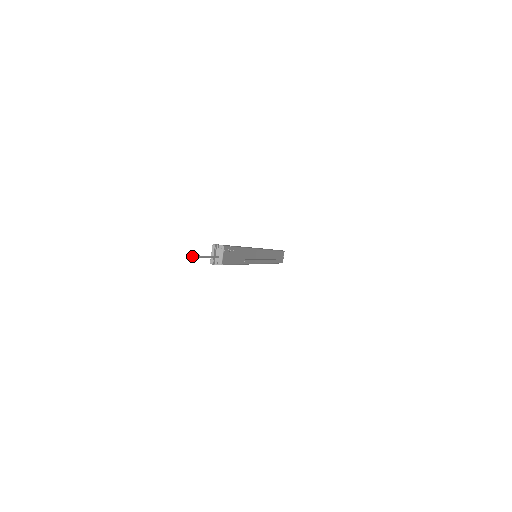
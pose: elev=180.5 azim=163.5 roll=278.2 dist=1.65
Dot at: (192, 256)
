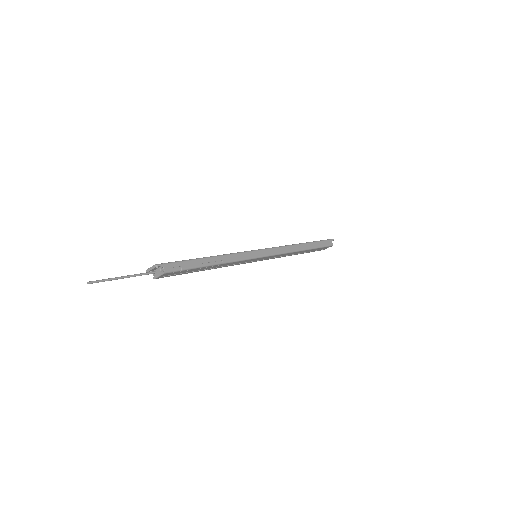
Dot at: occluded
